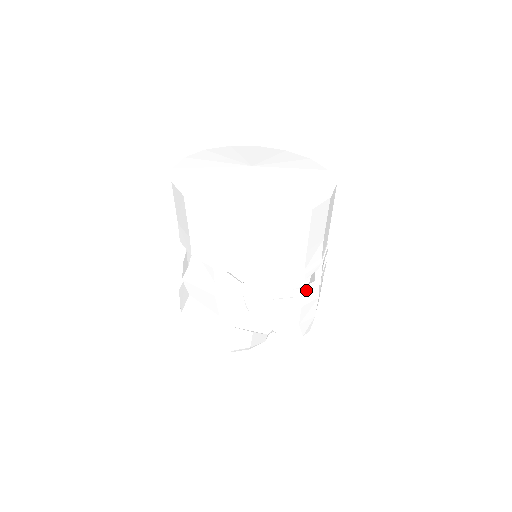
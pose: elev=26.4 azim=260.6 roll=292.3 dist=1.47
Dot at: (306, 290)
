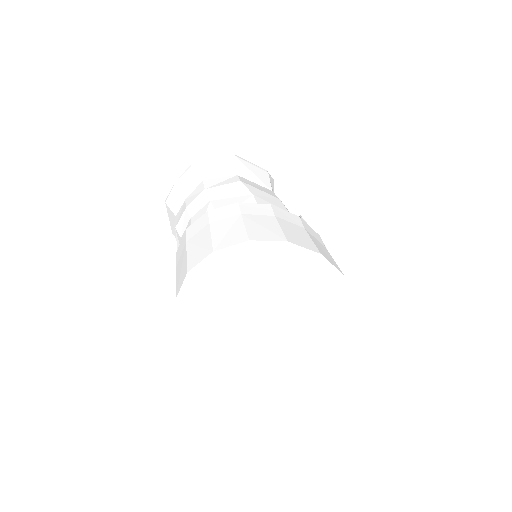
Dot at: occluded
